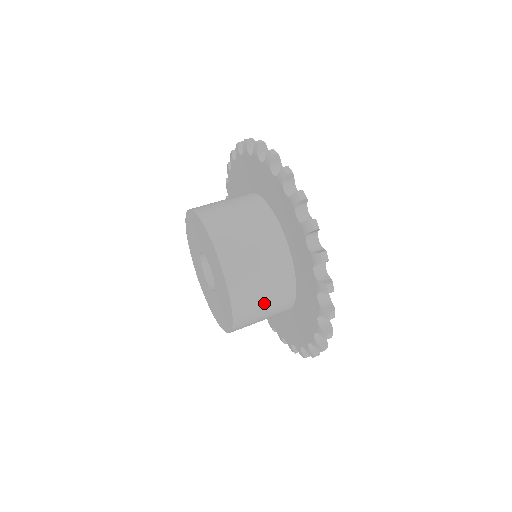
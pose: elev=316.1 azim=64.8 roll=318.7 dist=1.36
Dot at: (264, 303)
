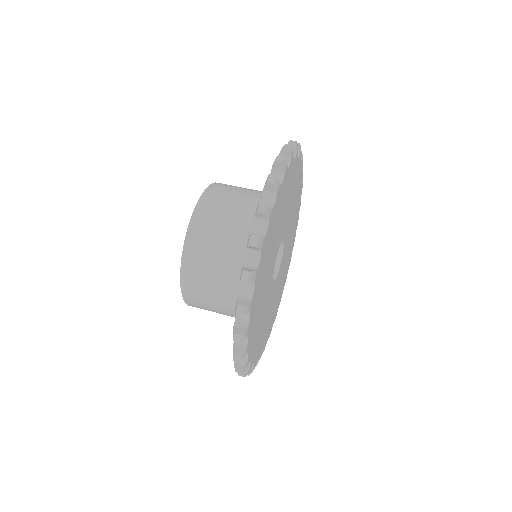
Dot at: occluded
